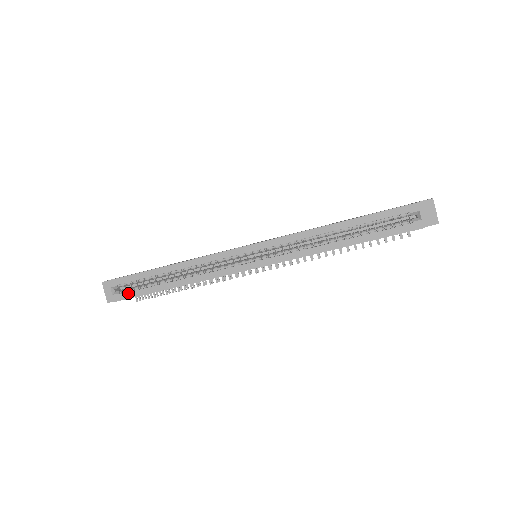
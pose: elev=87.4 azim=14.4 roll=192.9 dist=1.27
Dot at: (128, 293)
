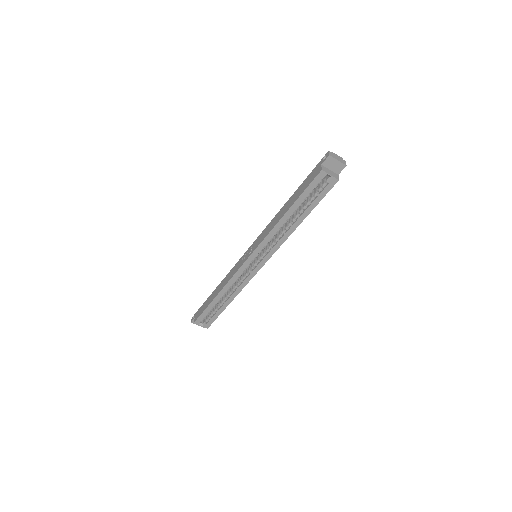
Dot at: (210, 321)
